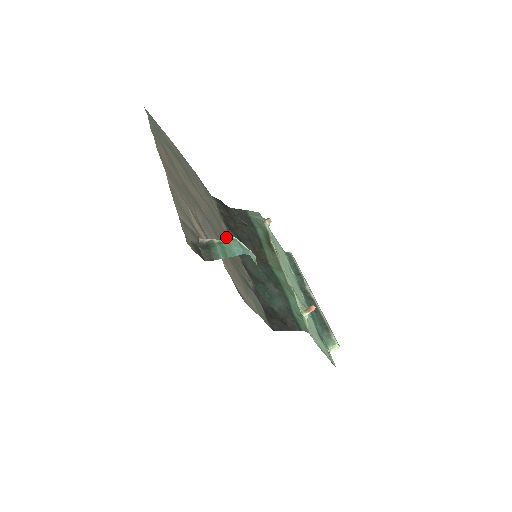
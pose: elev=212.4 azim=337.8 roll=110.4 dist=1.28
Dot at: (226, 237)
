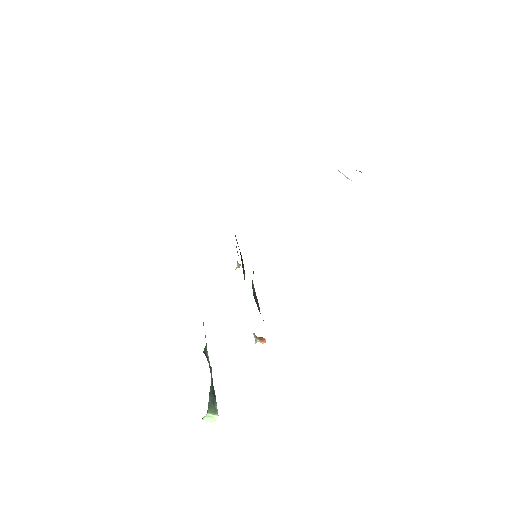
Dot at: (359, 171)
